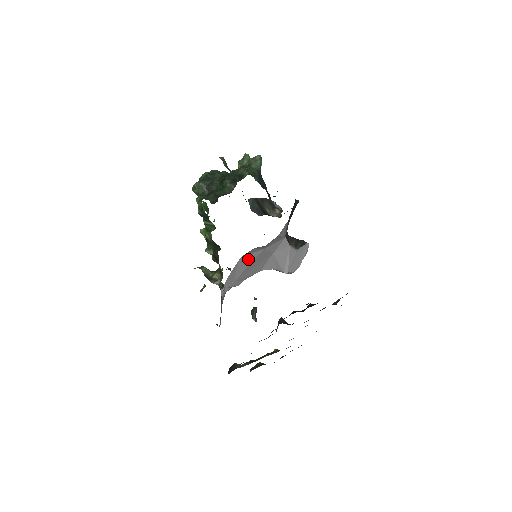
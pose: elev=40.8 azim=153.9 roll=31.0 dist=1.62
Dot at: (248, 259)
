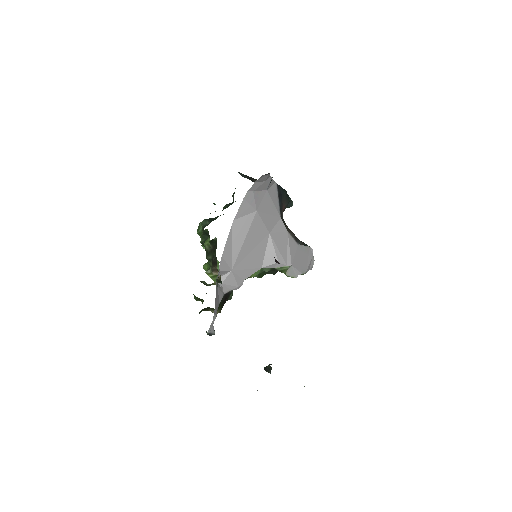
Dot at: (242, 227)
